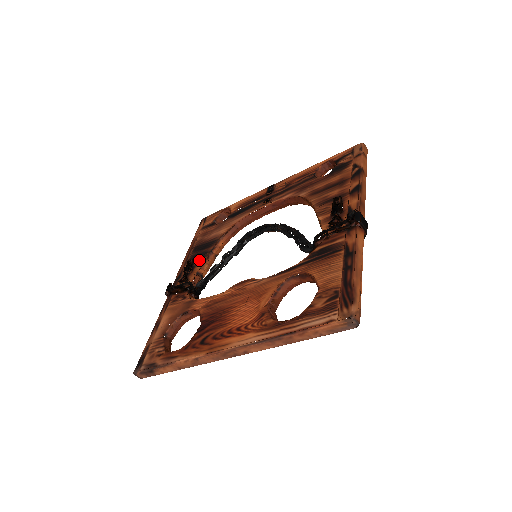
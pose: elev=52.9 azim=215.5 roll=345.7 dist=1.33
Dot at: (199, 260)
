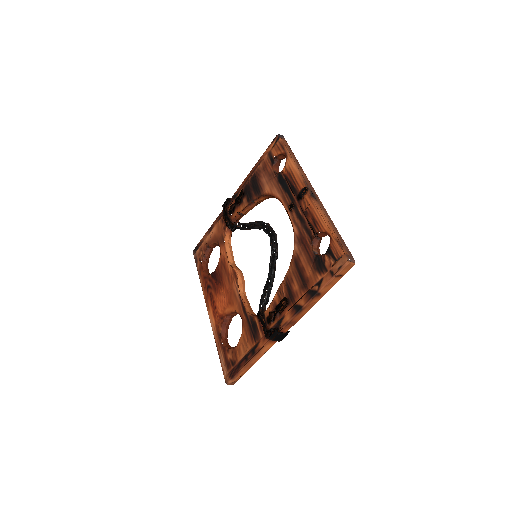
Dot at: (246, 200)
